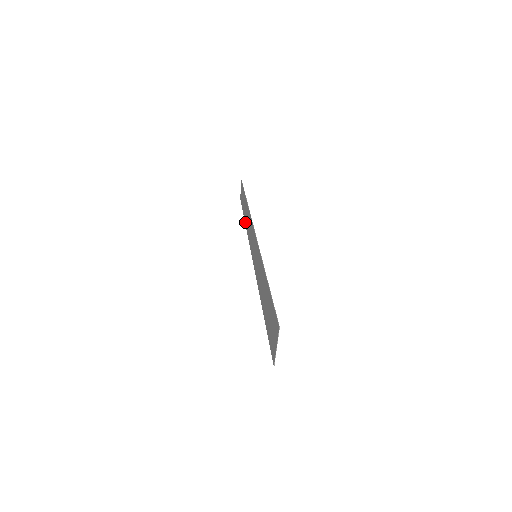
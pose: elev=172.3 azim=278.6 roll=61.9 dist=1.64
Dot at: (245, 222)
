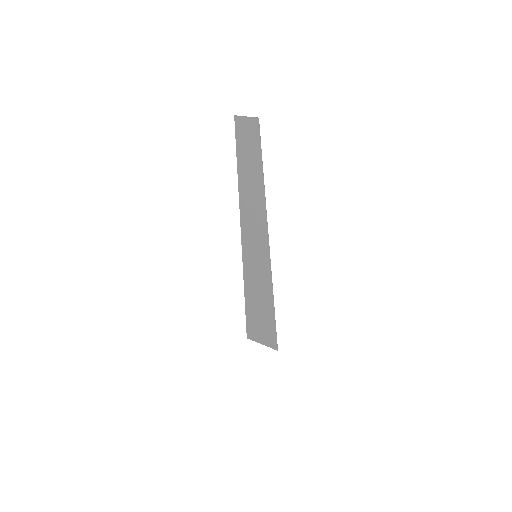
Dot at: (240, 178)
